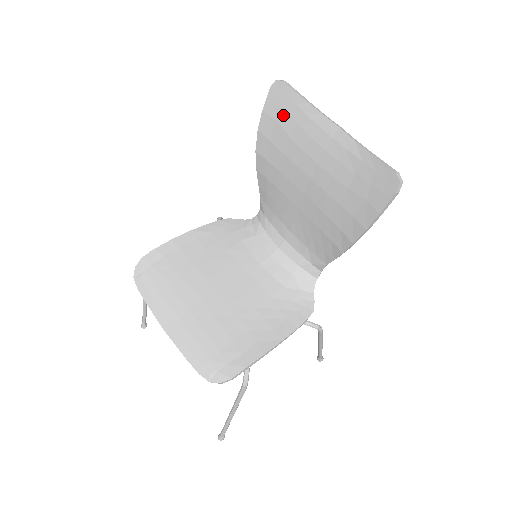
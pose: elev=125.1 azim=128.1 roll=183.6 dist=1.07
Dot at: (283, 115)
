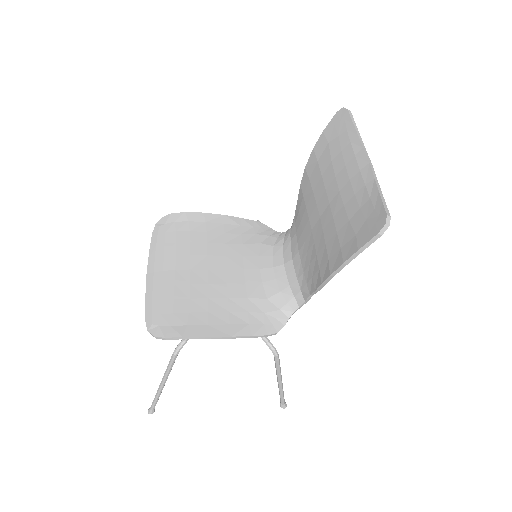
Dot at: (335, 140)
